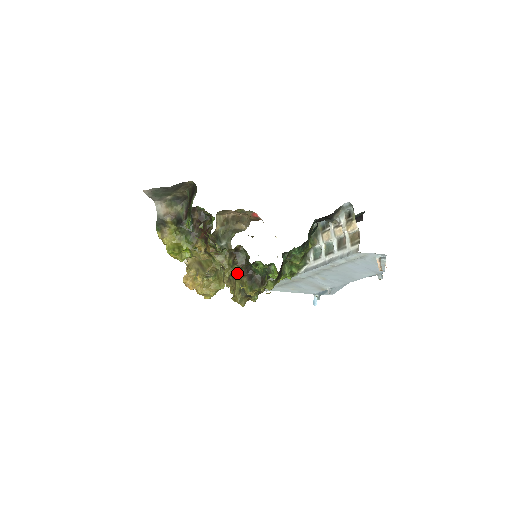
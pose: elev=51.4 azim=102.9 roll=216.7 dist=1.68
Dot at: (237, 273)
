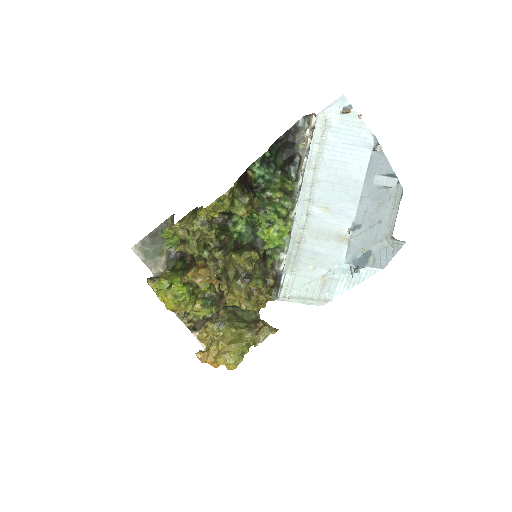
Dot at: (204, 223)
